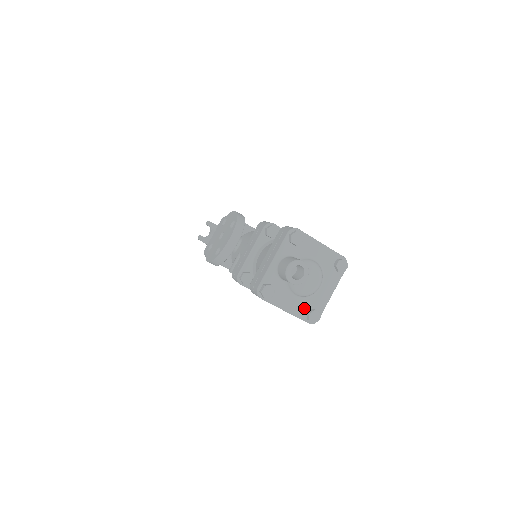
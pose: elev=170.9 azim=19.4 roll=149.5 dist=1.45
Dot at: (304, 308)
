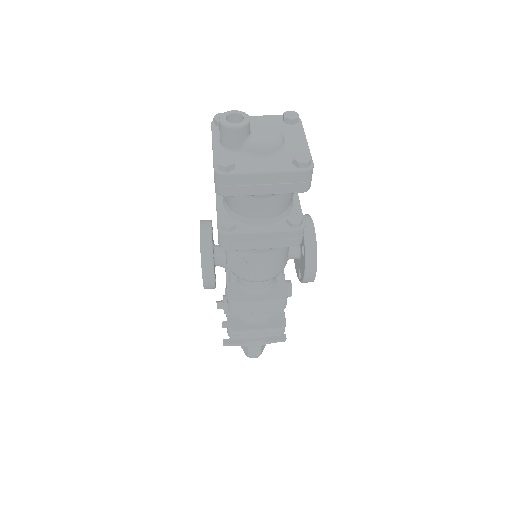
Dot at: (285, 162)
